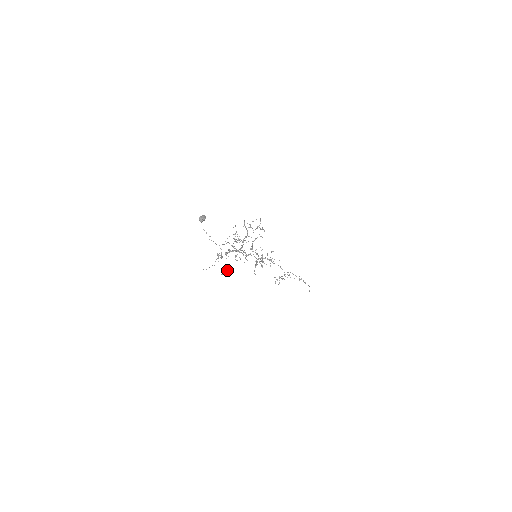
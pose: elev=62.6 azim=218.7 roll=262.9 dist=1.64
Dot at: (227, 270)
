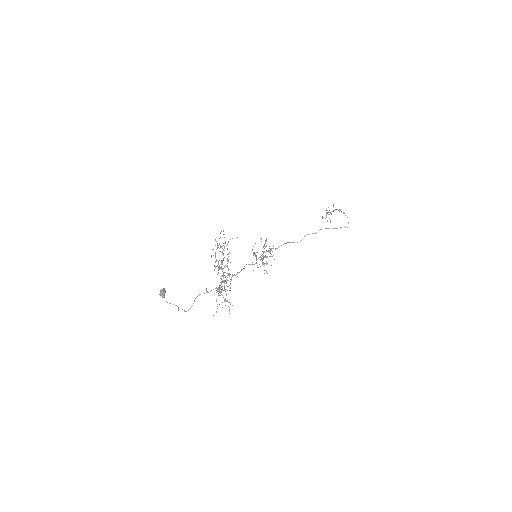
Dot at: (230, 304)
